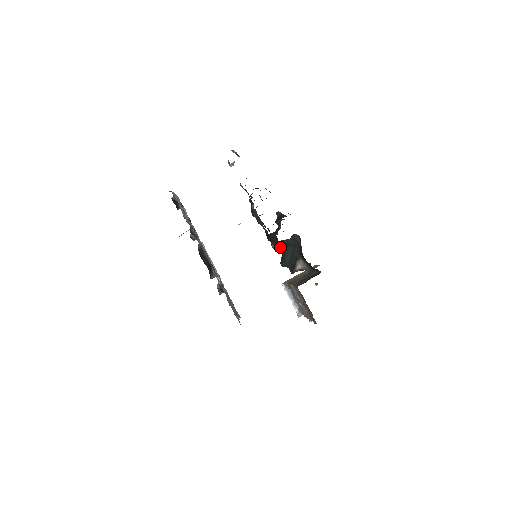
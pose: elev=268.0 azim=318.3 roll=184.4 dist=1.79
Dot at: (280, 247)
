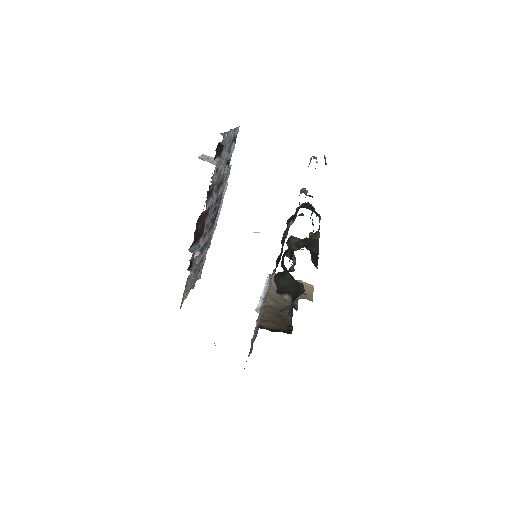
Dot at: (285, 270)
